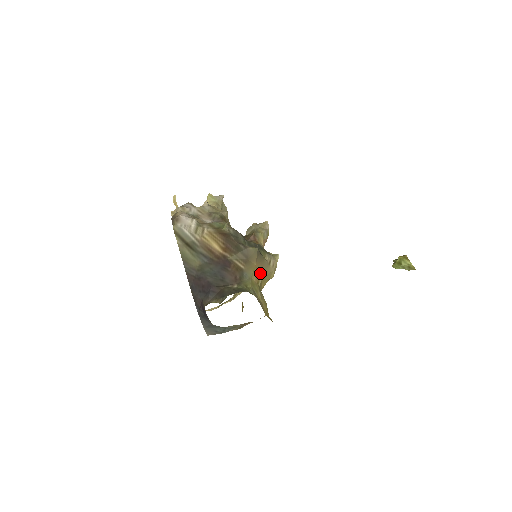
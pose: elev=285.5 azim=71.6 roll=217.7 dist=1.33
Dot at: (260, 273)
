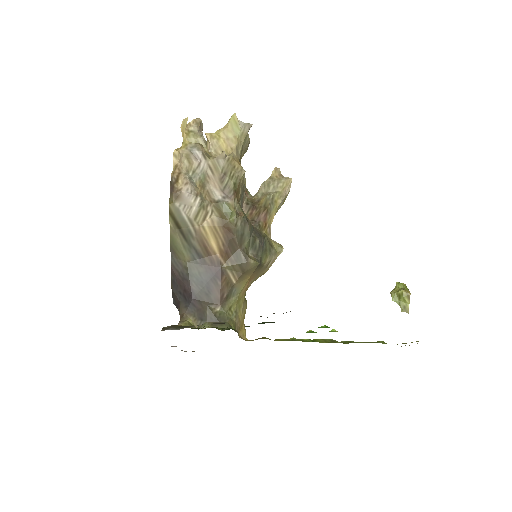
Dot at: (252, 280)
